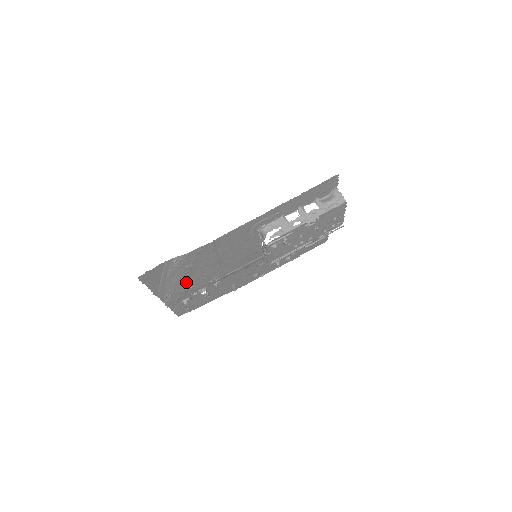
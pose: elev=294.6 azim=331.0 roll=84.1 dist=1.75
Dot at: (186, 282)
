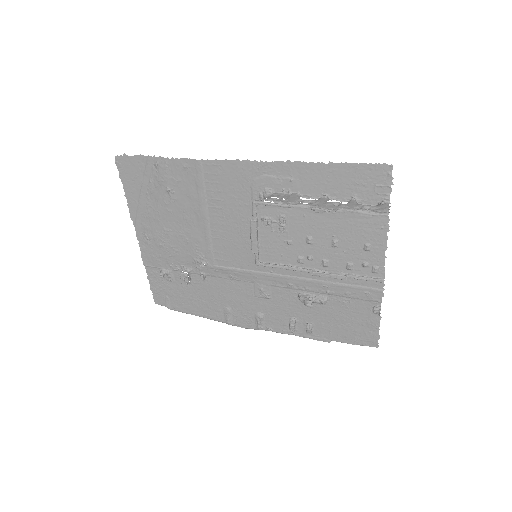
Dot at: (167, 228)
